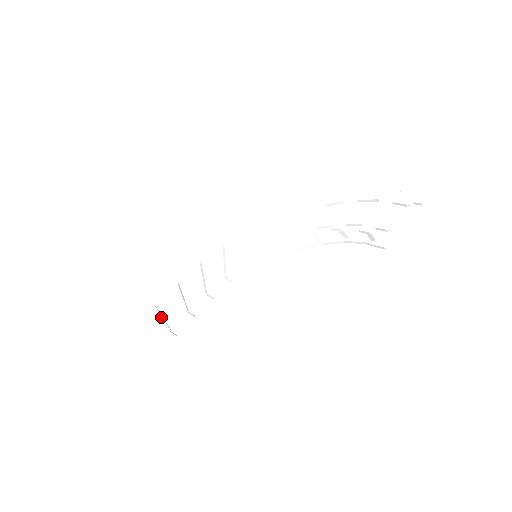
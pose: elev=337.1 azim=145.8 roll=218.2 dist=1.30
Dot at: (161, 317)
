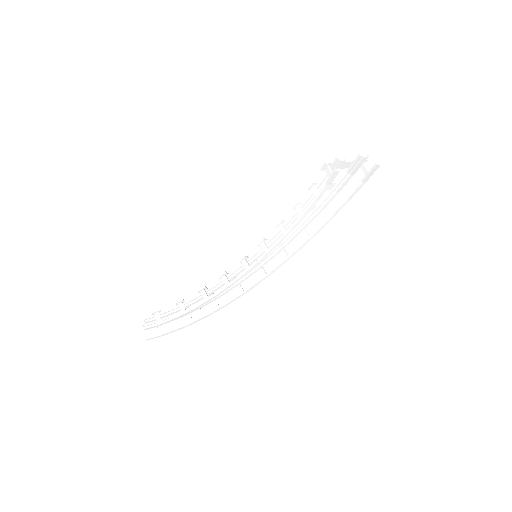
Dot at: occluded
